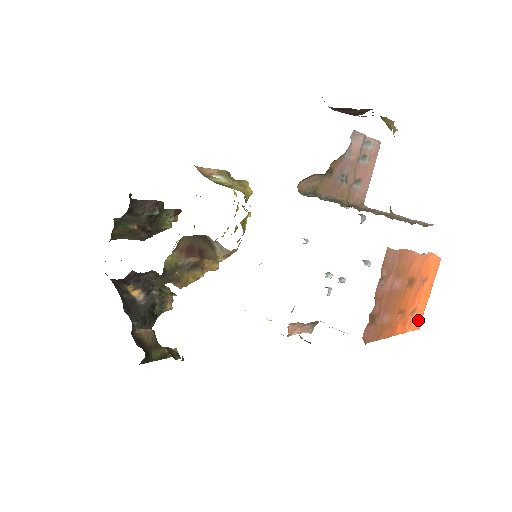
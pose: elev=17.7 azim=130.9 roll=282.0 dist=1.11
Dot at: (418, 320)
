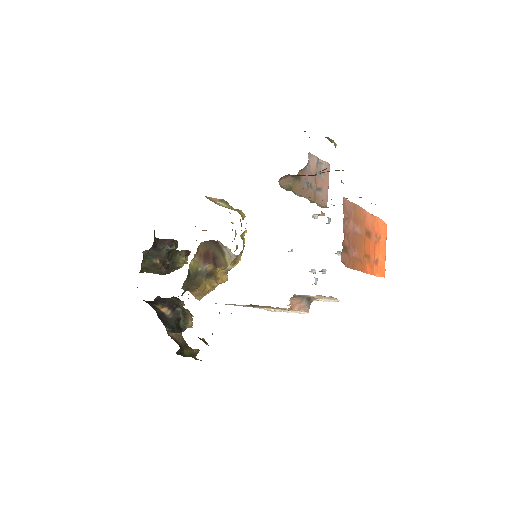
Dot at: (382, 269)
